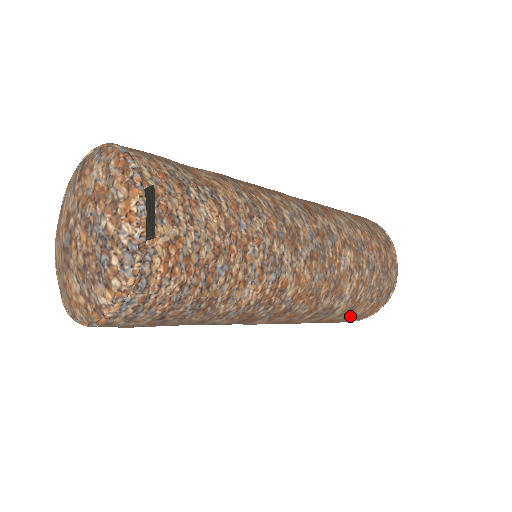
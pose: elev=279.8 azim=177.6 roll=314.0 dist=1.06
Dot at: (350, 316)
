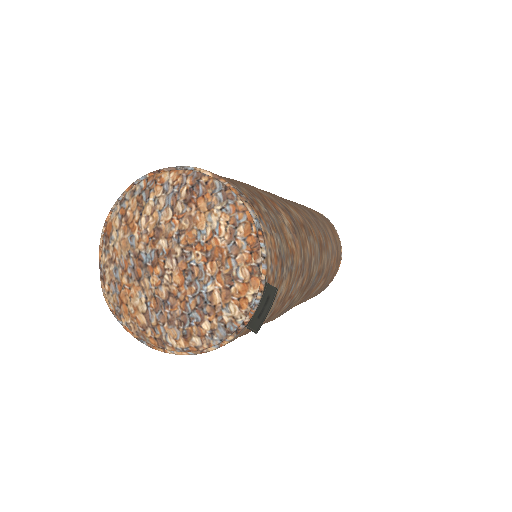
Dot at: occluded
